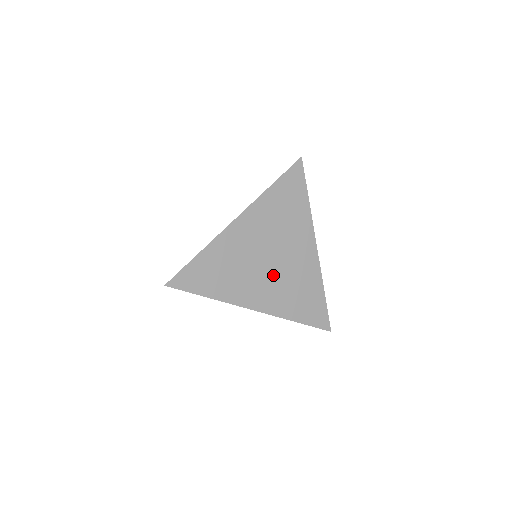
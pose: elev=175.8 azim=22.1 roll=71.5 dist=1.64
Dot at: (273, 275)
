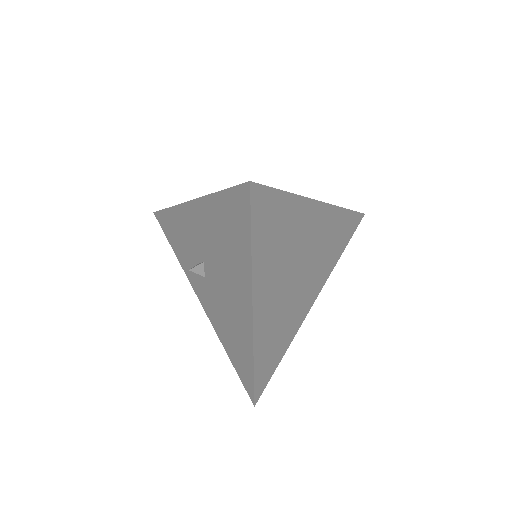
Dot at: (308, 274)
